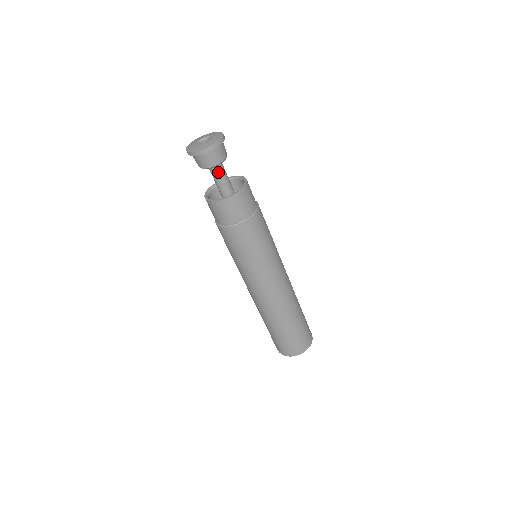
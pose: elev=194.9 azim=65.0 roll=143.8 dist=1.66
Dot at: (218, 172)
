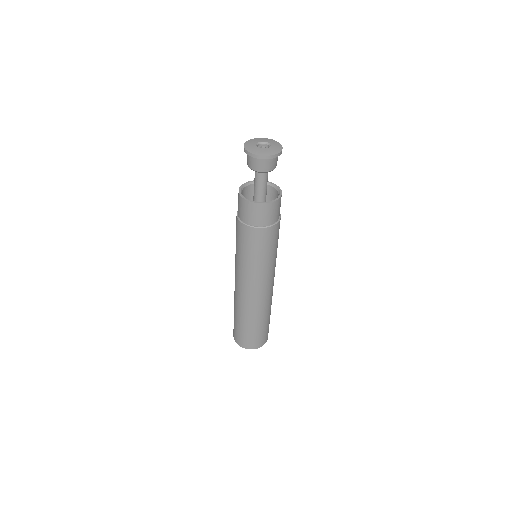
Dot at: (266, 176)
